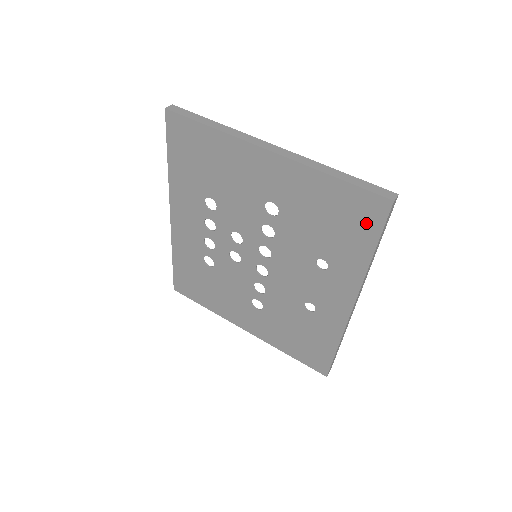
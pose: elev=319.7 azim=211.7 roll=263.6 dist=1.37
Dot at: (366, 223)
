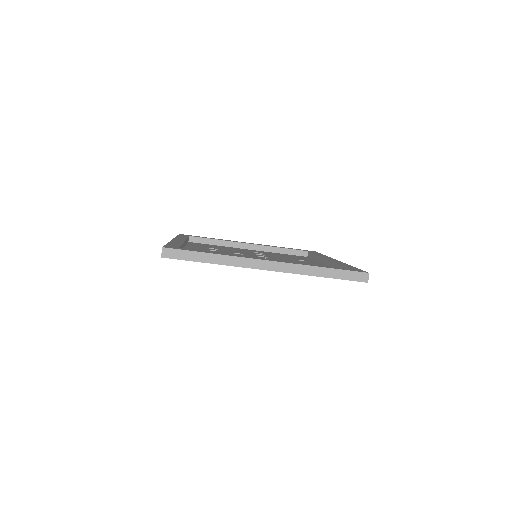
Dot at: occluded
